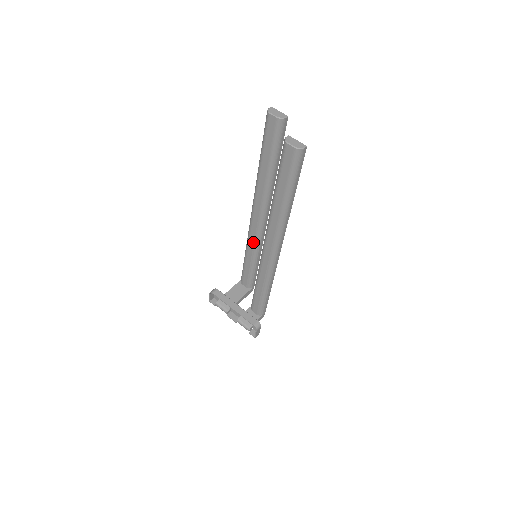
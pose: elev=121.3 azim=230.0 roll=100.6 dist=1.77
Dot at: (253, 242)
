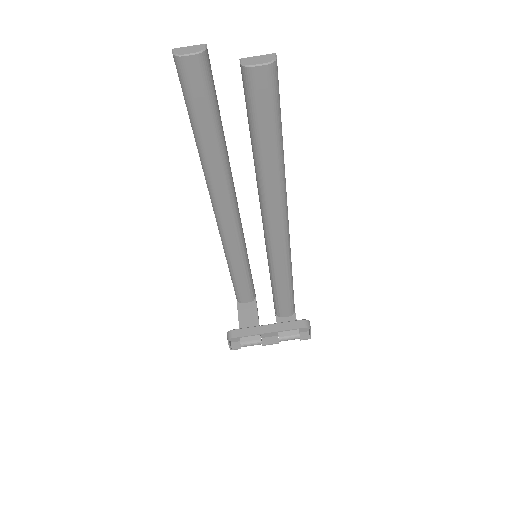
Dot at: (236, 246)
